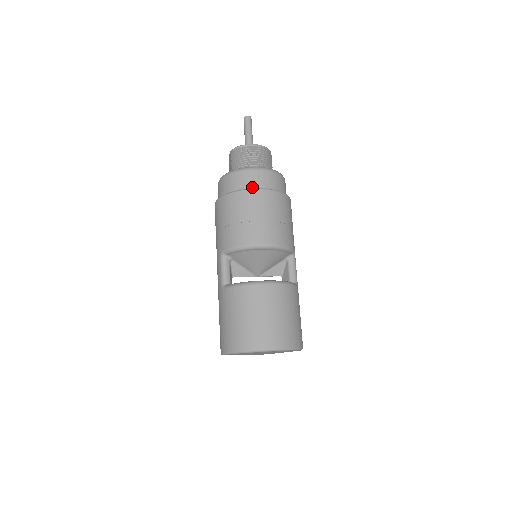
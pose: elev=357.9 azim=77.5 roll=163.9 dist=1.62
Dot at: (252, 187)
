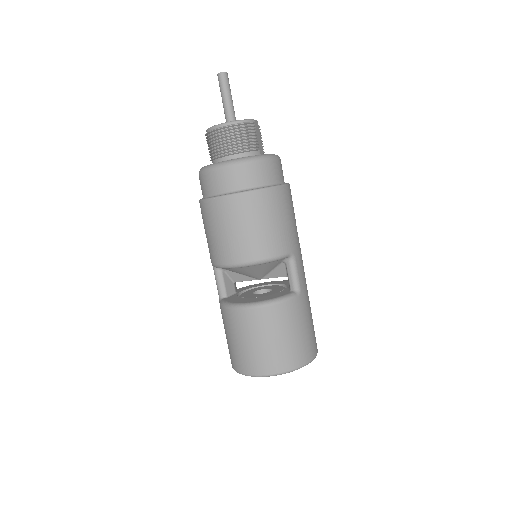
Dot at: (219, 192)
